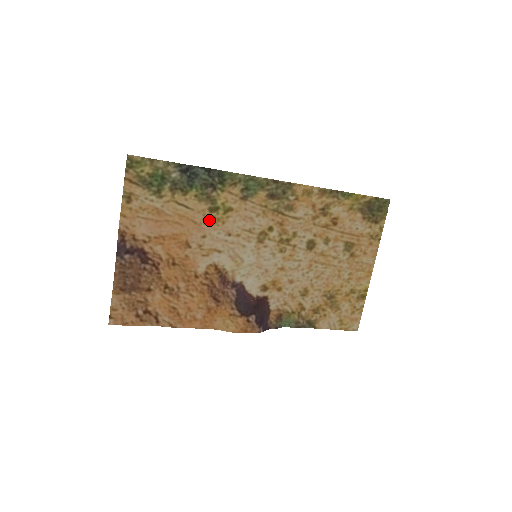
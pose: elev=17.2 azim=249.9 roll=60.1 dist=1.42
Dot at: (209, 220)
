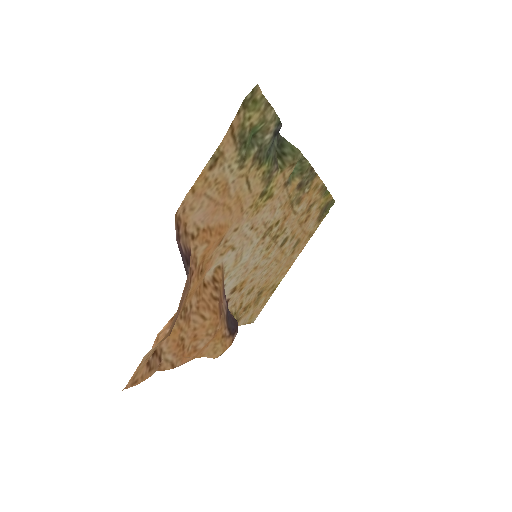
Dot at: (252, 208)
